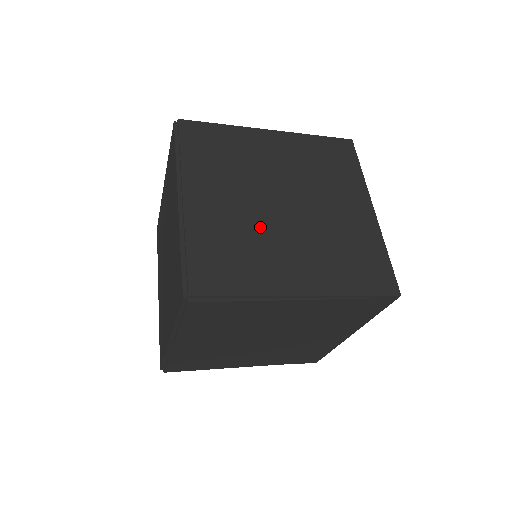
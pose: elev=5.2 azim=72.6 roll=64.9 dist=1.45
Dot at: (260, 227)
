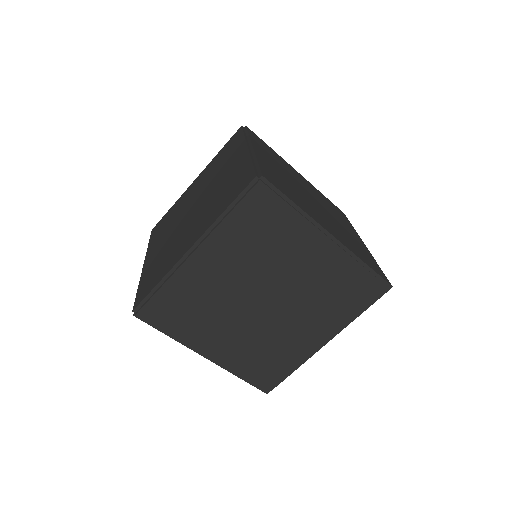
Dot at: (300, 193)
